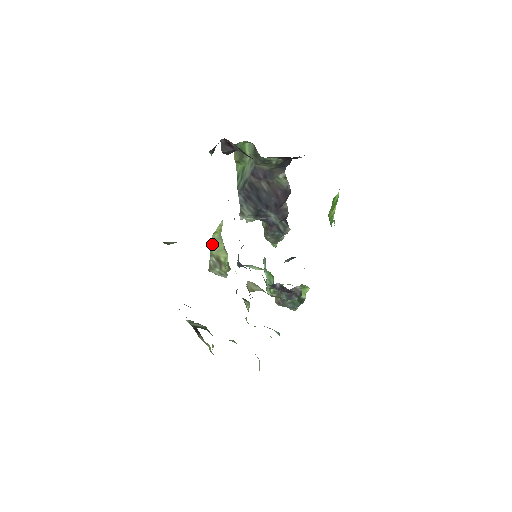
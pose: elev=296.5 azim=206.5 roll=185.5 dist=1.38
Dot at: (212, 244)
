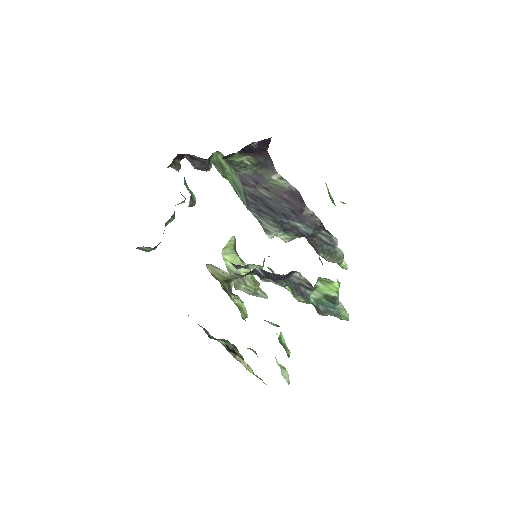
Dot at: (225, 259)
